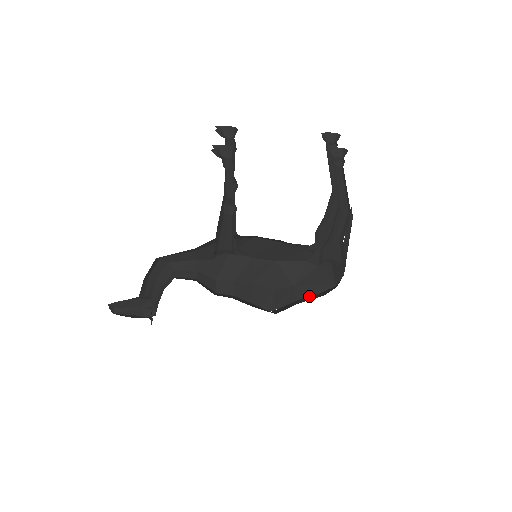
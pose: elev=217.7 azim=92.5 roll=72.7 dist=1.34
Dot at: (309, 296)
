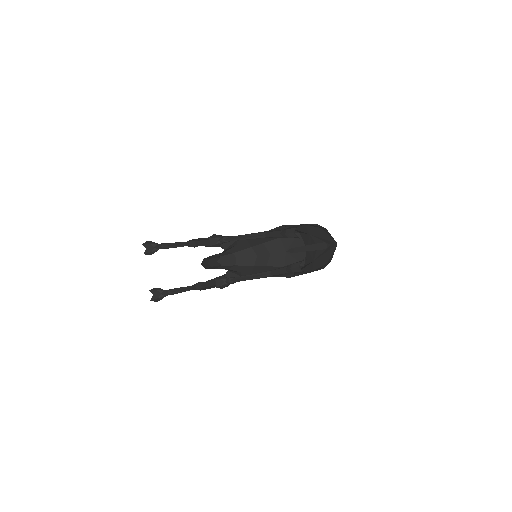
Dot at: occluded
